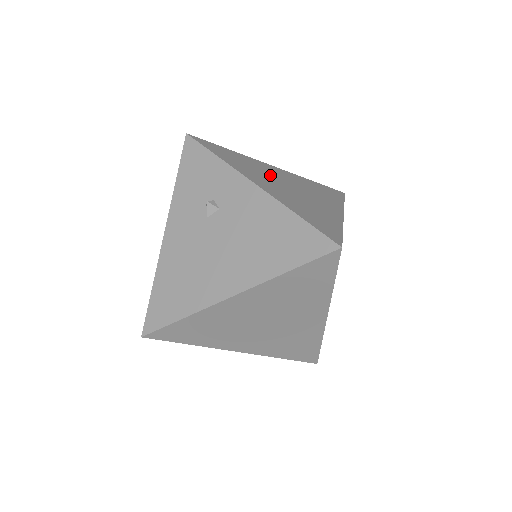
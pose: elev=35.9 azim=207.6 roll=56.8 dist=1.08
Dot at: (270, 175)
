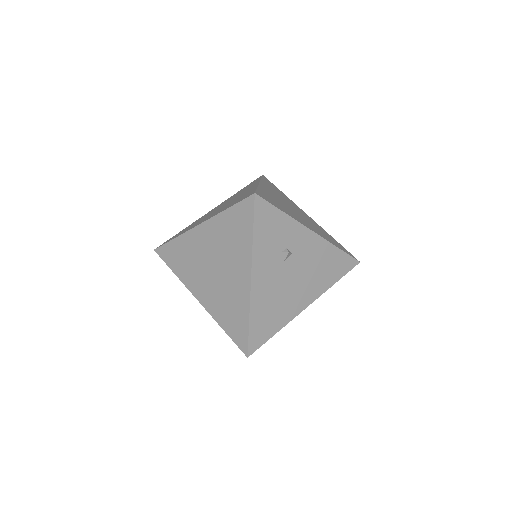
Dot at: (285, 204)
